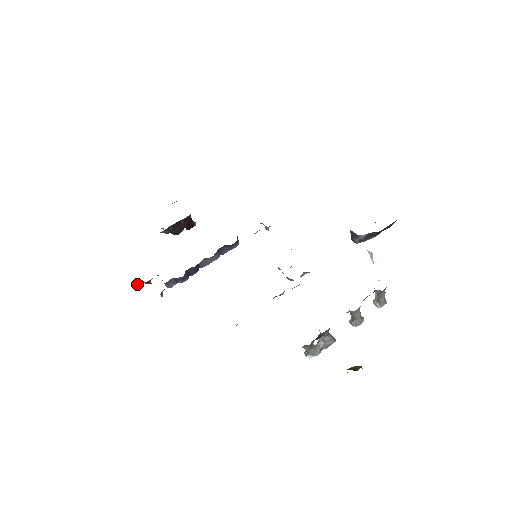
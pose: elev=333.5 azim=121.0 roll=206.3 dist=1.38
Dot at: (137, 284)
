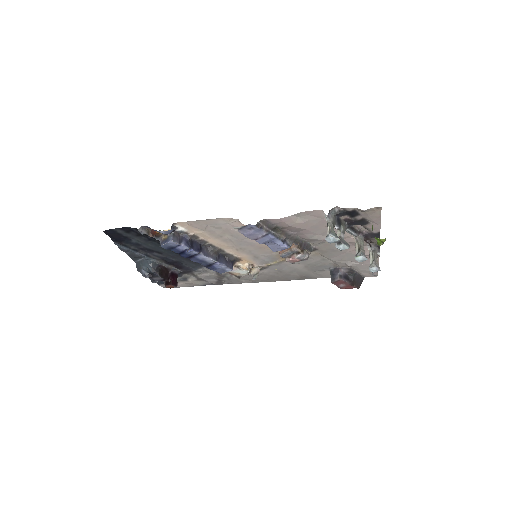
Dot at: (141, 230)
